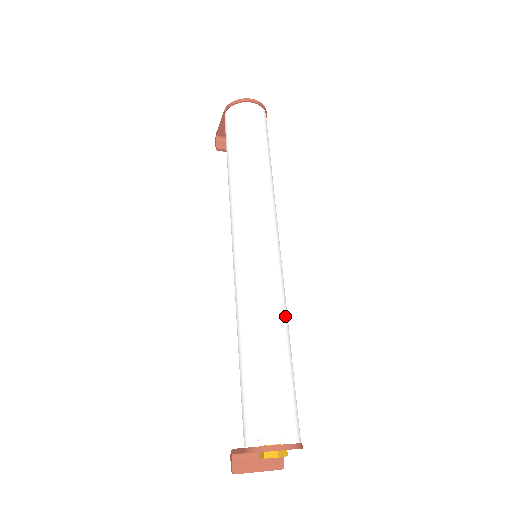
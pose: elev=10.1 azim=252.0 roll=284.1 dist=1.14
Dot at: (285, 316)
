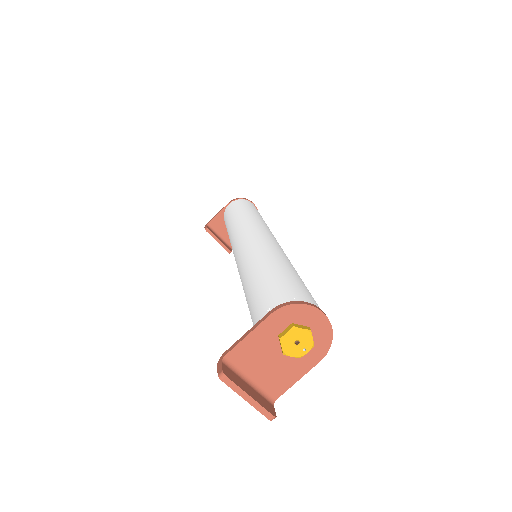
Dot at: occluded
